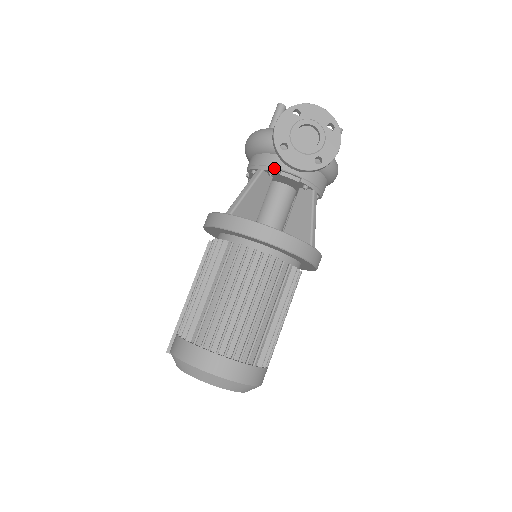
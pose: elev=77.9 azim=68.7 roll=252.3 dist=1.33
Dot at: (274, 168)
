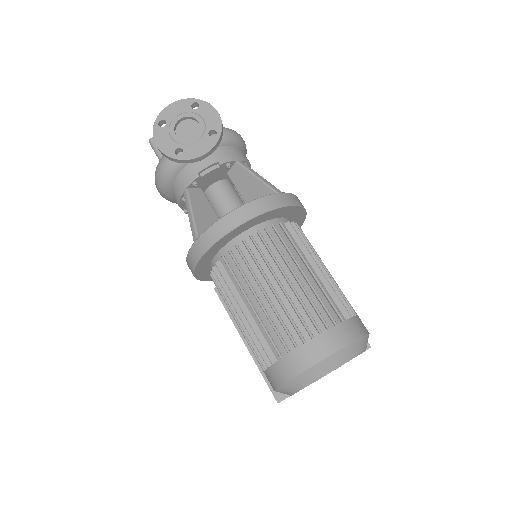
Dot at: (192, 178)
